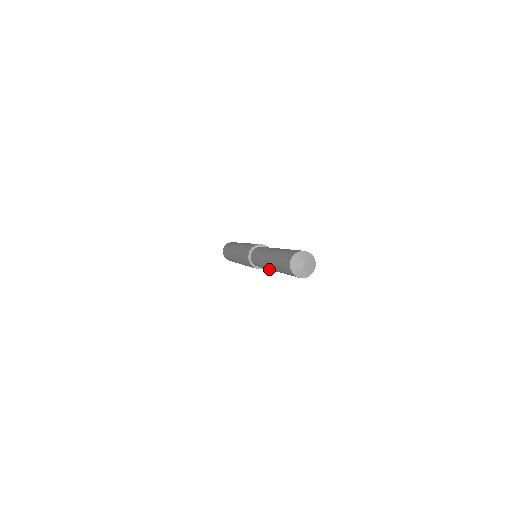
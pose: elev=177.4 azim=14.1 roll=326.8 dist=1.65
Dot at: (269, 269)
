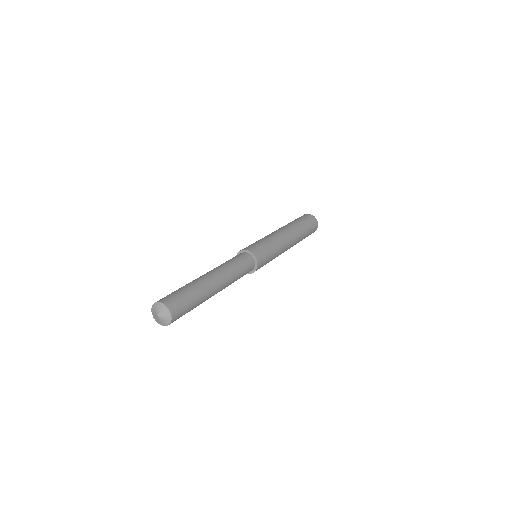
Dot at: occluded
